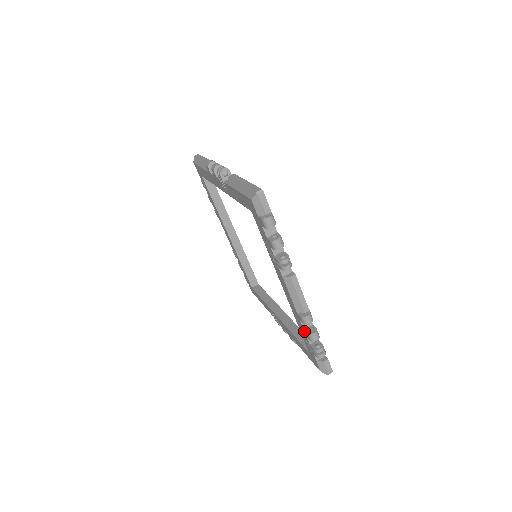
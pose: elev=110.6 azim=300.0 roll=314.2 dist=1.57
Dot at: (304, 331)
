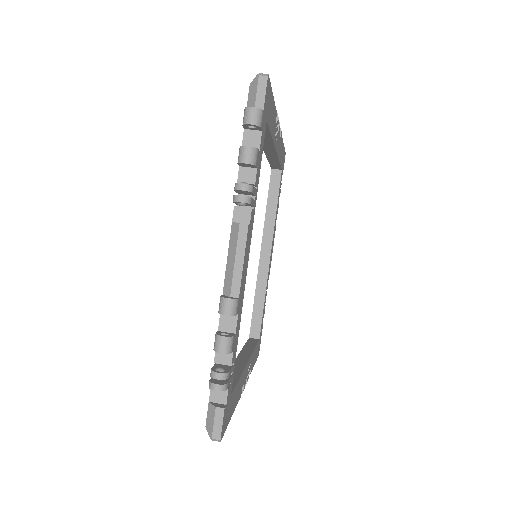
Dot at: occluded
